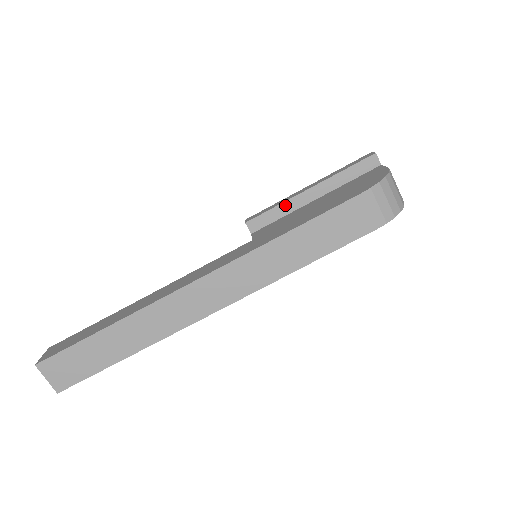
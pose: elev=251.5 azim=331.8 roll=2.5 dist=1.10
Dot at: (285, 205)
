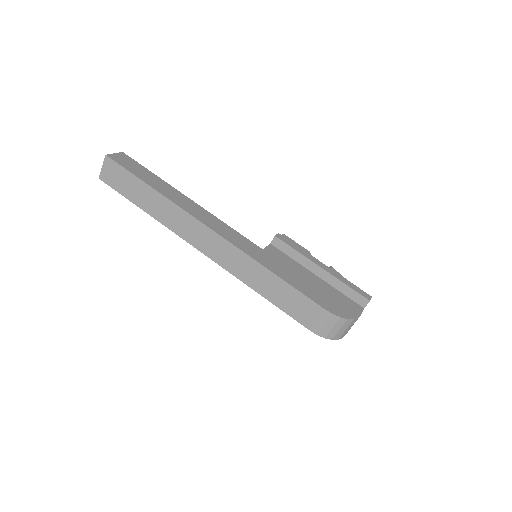
Dot at: (301, 257)
